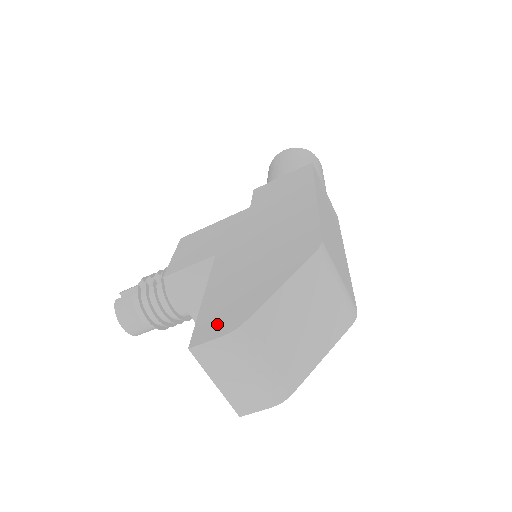
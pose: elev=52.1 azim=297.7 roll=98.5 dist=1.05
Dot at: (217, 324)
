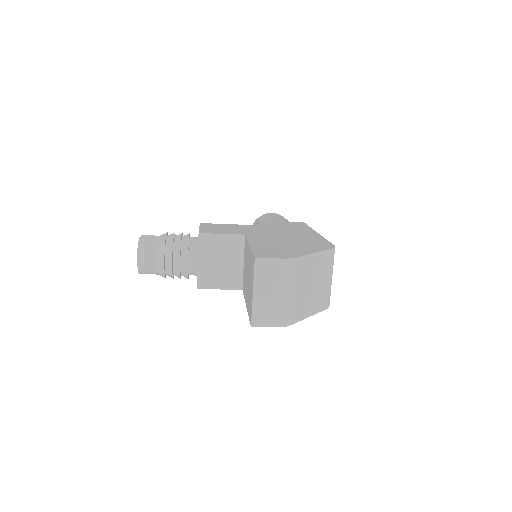
Dot at: (273, 254)
